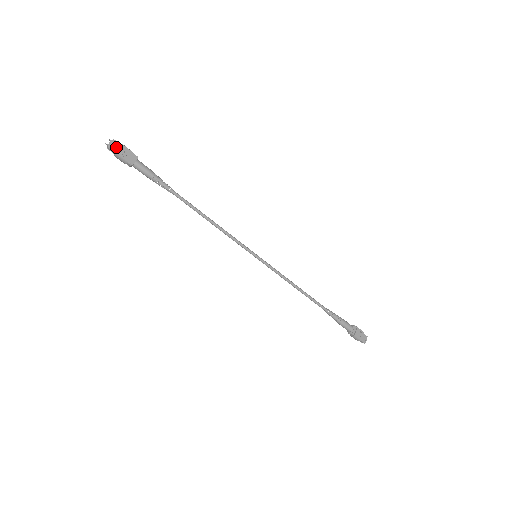
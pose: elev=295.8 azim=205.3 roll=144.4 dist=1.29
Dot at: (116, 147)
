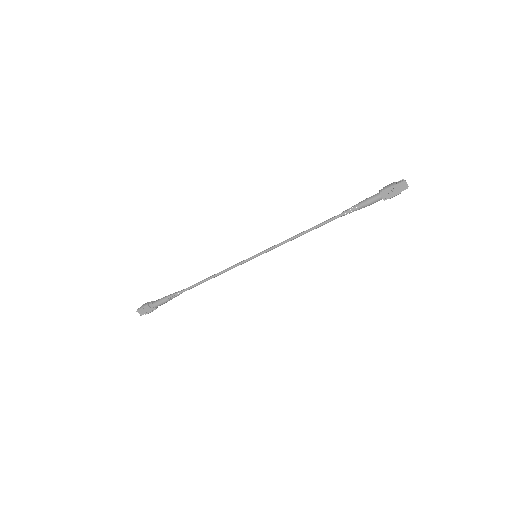
Dot at: (142, 312)
